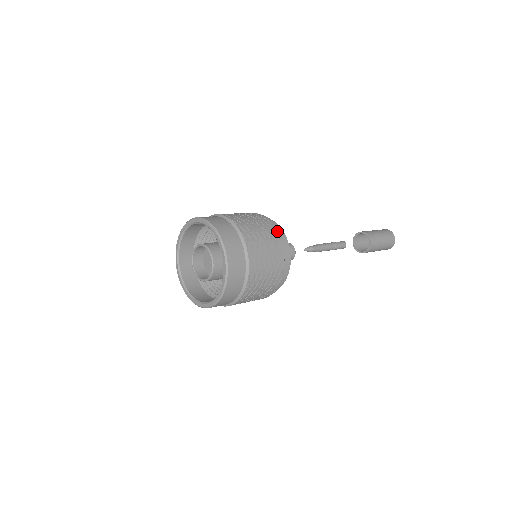
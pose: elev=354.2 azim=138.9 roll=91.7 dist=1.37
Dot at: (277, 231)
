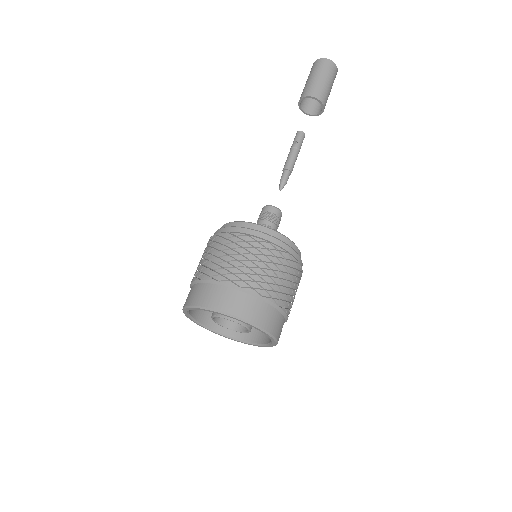
Dot at: (280, 248)
